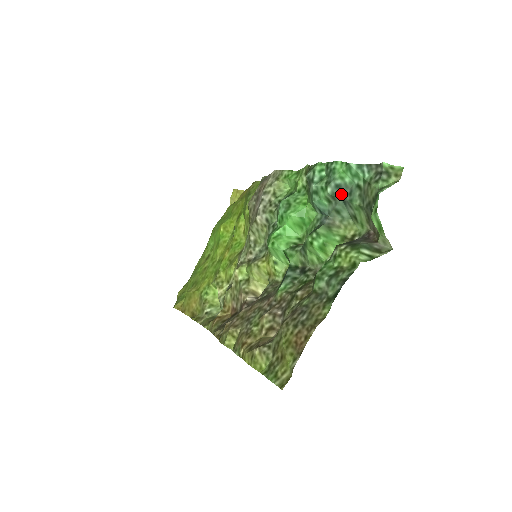
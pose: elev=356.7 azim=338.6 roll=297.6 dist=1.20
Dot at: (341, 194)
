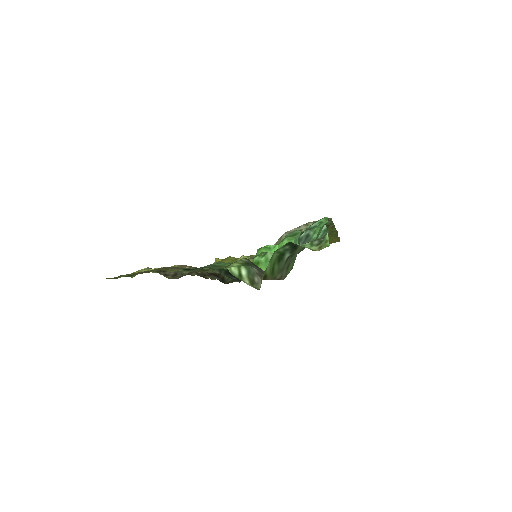
Dot at: (303, 243)
